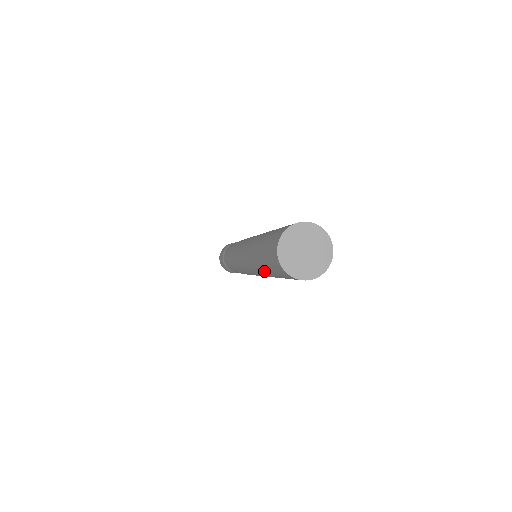
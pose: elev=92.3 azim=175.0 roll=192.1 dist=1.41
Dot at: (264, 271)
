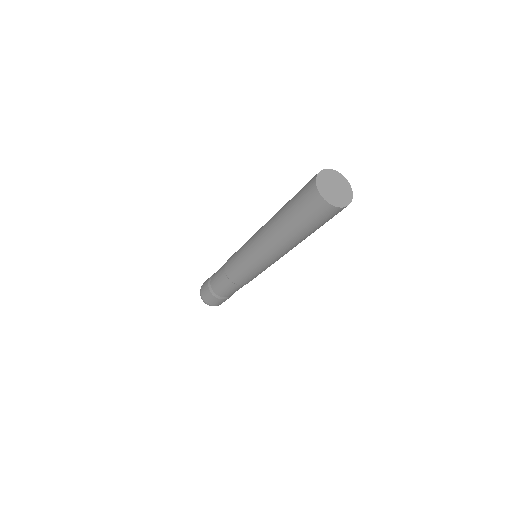
Dot at: (295, 236)
